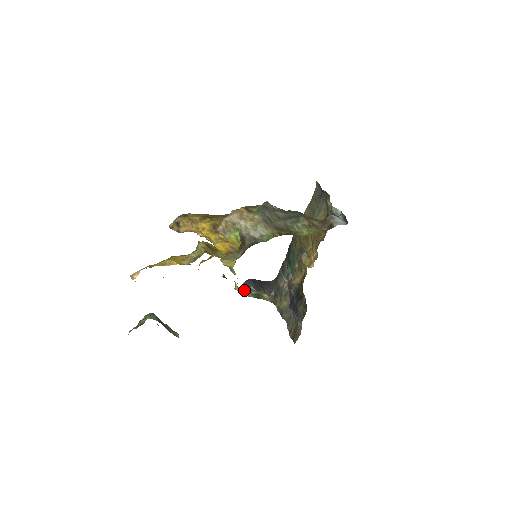
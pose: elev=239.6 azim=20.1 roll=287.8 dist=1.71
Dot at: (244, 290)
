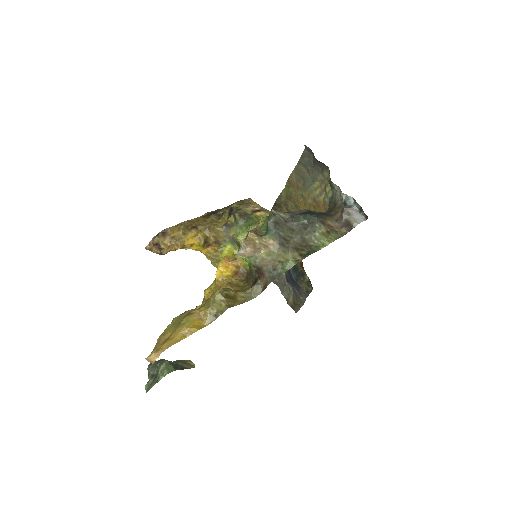
Dot at: occluded
